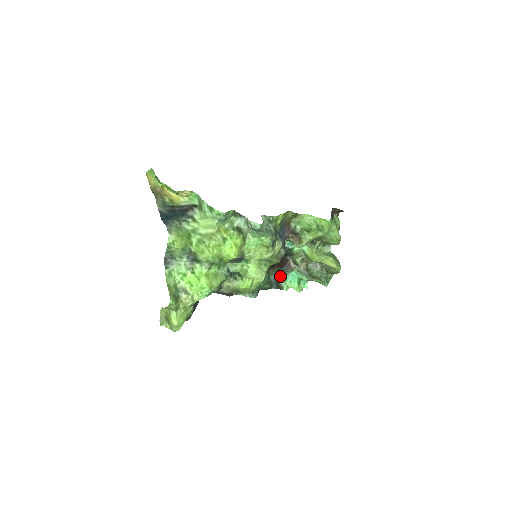
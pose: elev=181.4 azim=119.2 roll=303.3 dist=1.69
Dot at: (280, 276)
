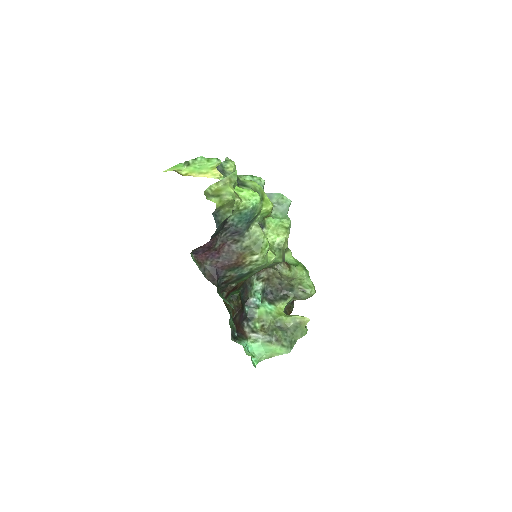
Dot at: (234, 340)
